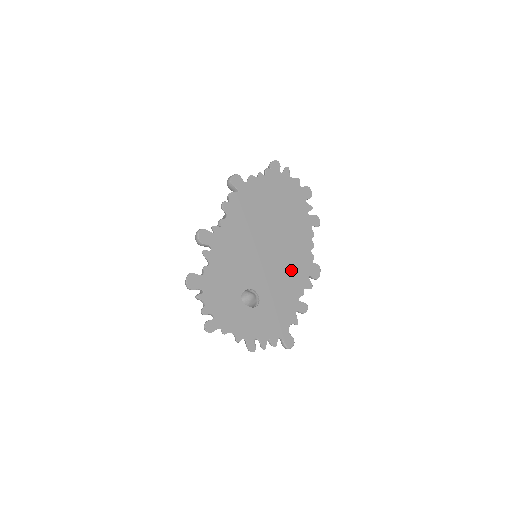
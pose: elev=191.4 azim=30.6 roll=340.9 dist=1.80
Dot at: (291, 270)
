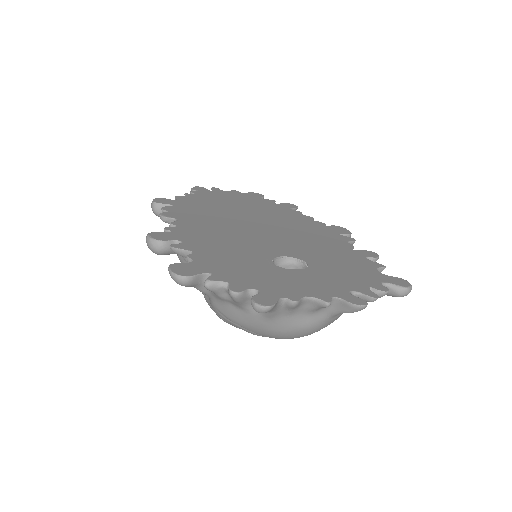
Dot at: (310, 235)
